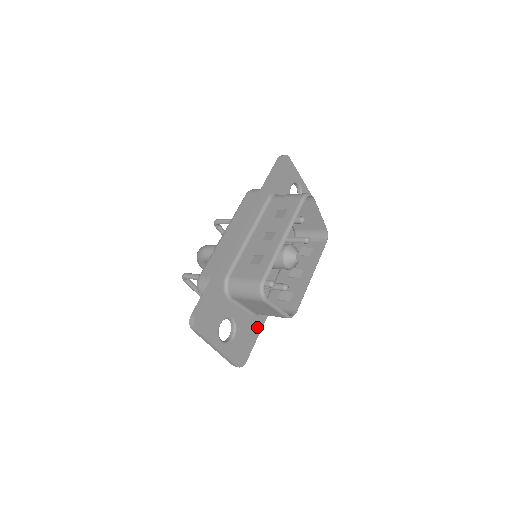
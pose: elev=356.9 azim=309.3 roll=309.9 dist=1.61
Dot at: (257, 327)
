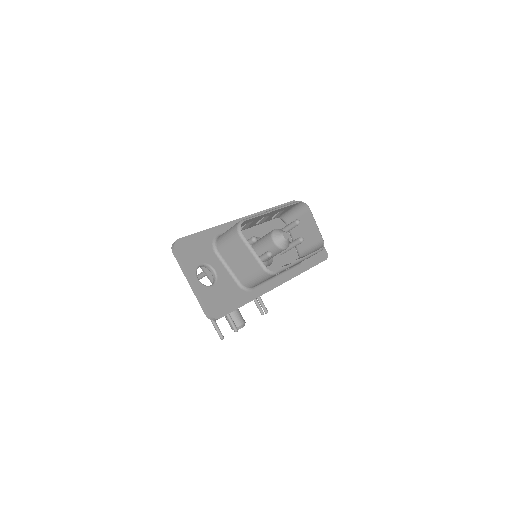
Dot at: (241, 299)
